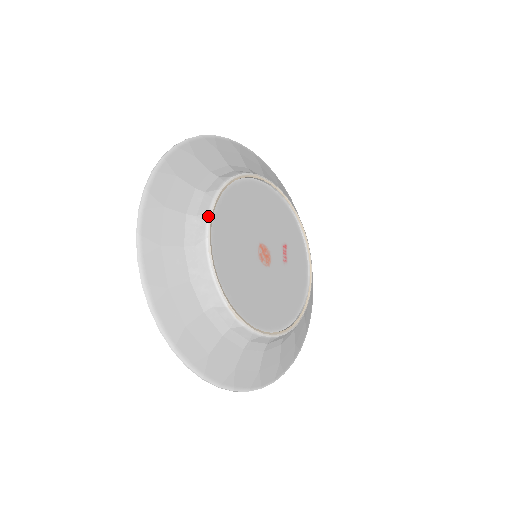
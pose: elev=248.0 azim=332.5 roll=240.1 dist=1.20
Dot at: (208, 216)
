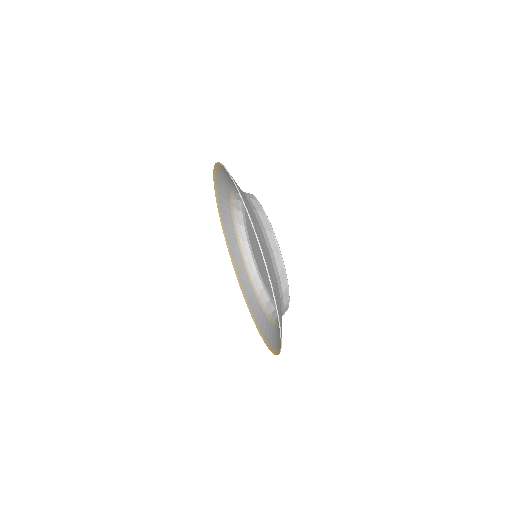
Dot at: (272, 229)
